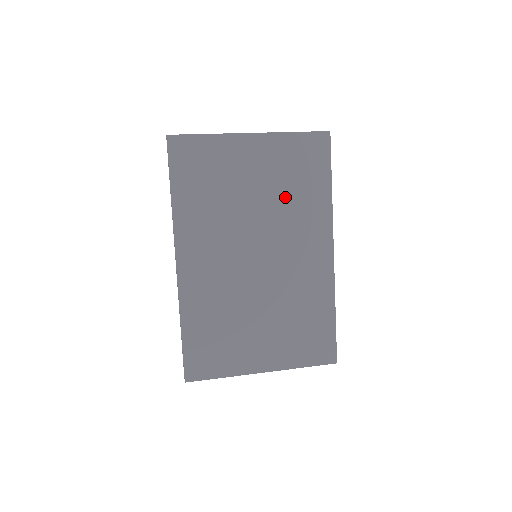
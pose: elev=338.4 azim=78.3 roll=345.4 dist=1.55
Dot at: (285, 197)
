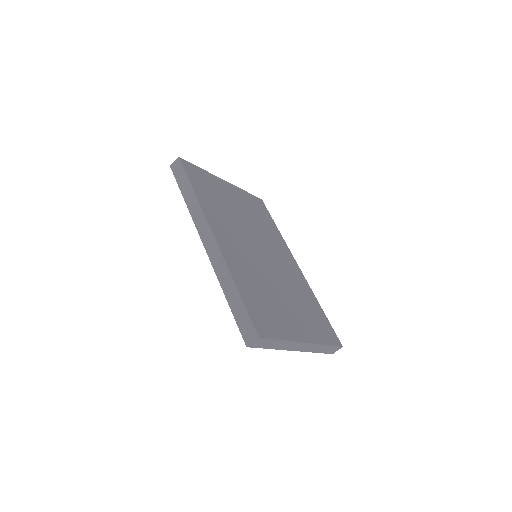
Dot at: (258, 222)
